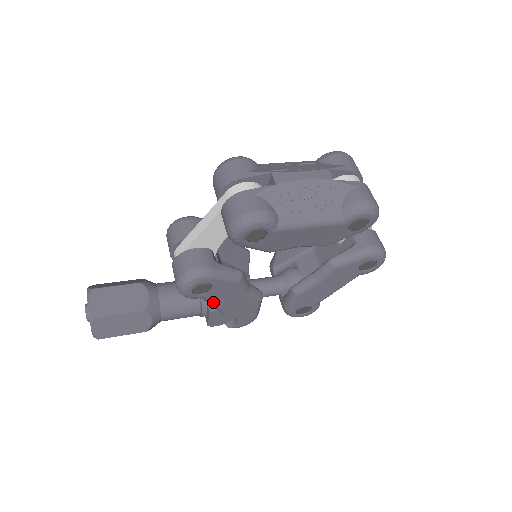
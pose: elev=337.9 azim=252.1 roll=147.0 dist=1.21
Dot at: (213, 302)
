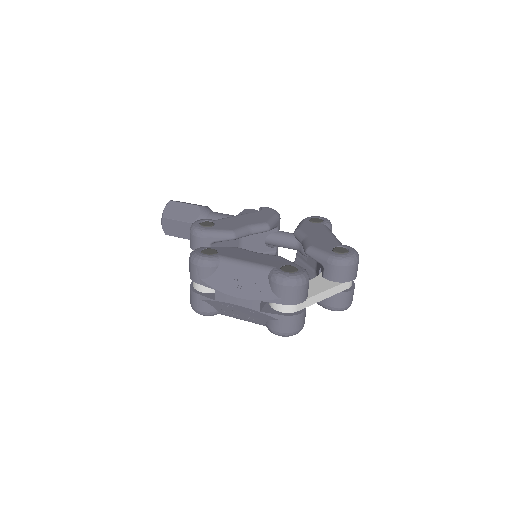
Dot at: occluded
